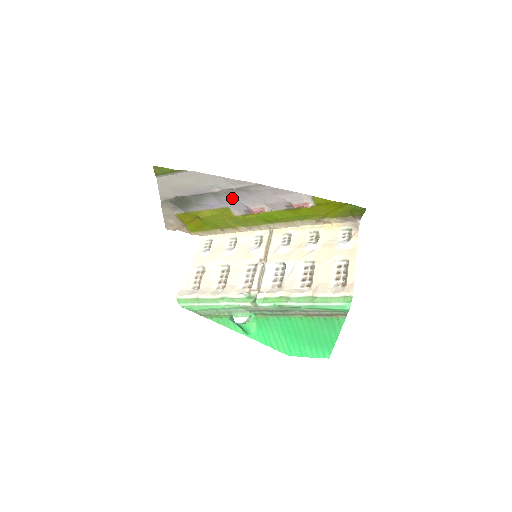
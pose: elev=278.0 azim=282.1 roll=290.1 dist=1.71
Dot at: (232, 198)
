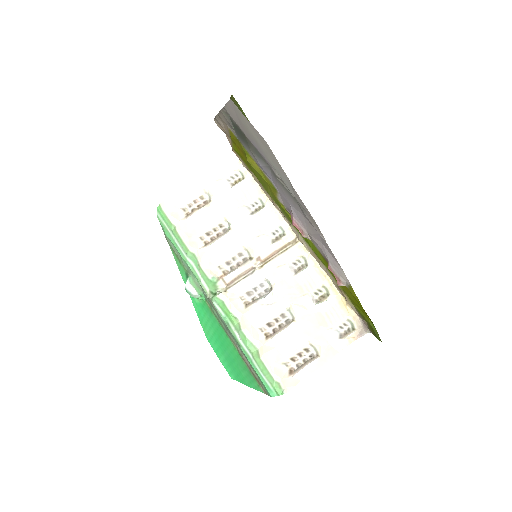
Dot at: (286, 194)
